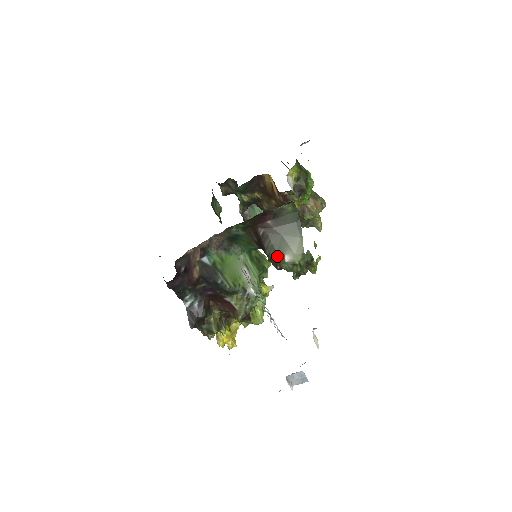
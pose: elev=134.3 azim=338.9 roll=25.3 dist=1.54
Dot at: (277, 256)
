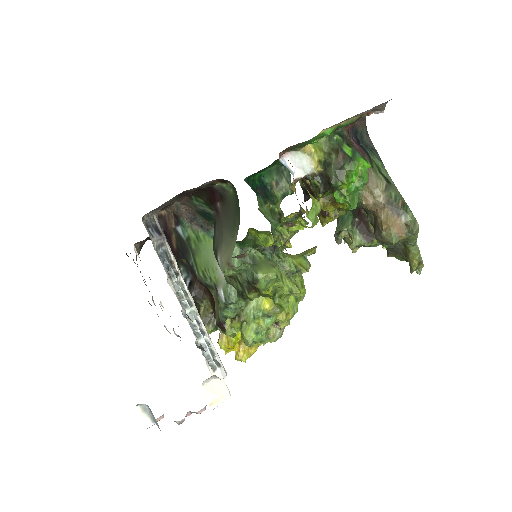
Dot at: (216, 254)
